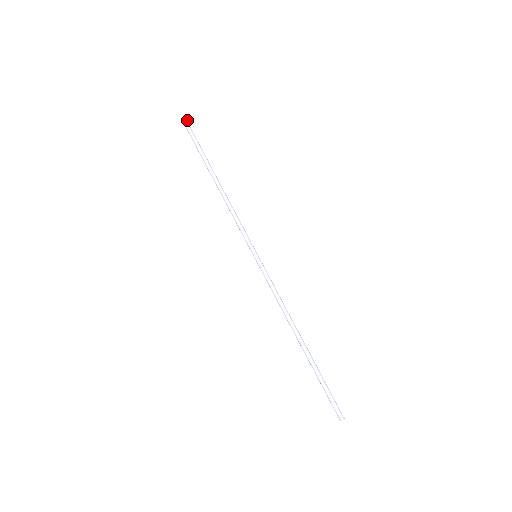
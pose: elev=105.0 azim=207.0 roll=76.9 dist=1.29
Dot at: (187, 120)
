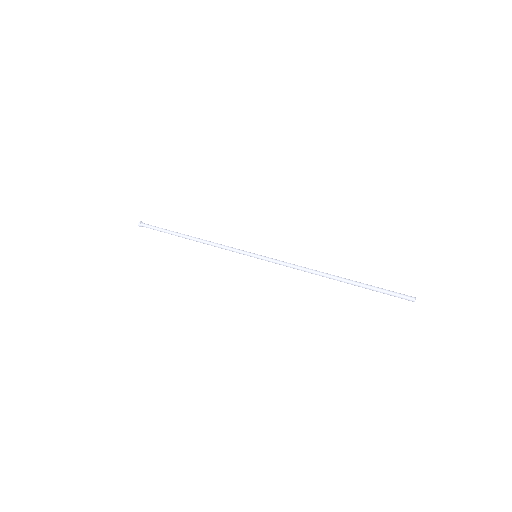
Dot at: (142, 222)
